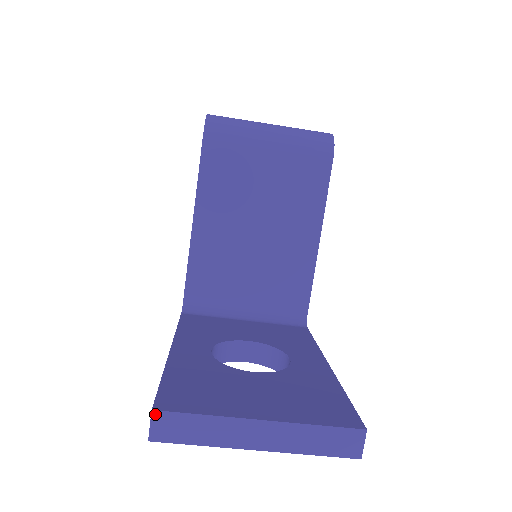
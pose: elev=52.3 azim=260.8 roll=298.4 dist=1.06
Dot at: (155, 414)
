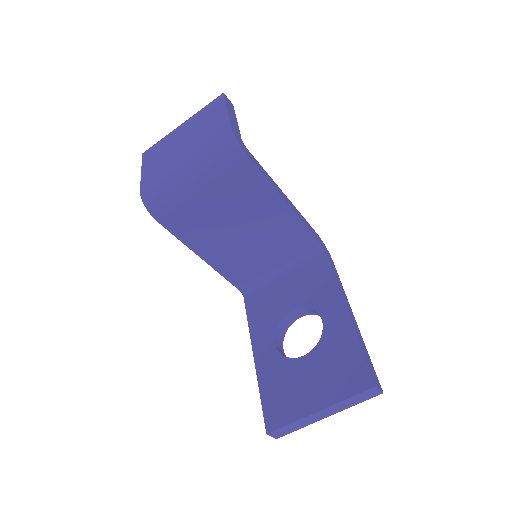
Dot at: (269, 434)
